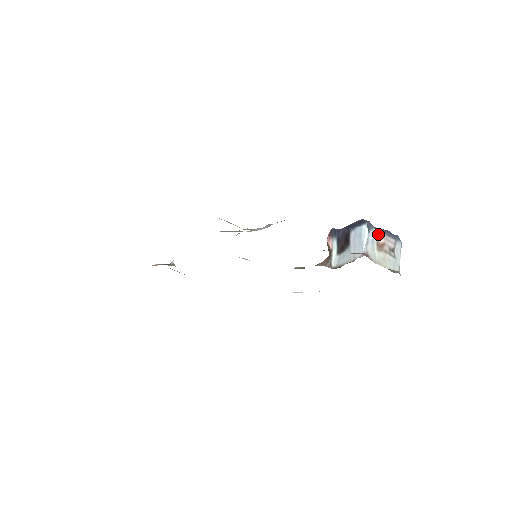
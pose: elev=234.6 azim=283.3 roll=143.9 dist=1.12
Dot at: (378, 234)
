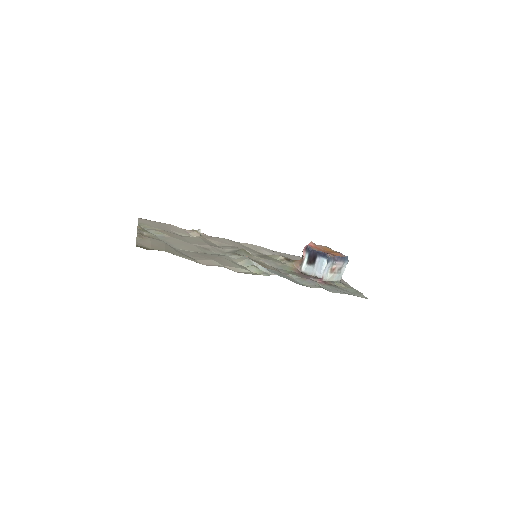
Dot at: (333, 263)
